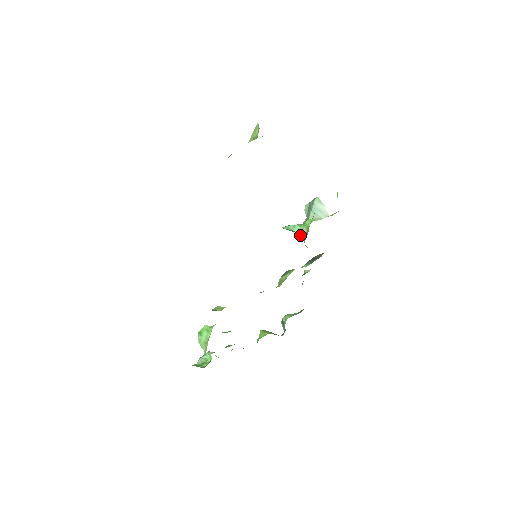
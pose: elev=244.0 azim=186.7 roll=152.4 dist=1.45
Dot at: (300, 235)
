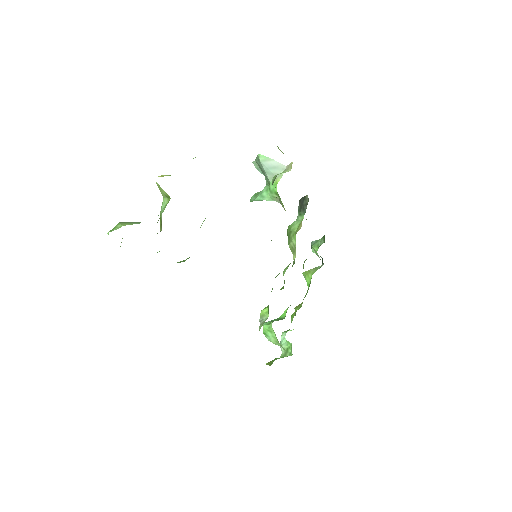
Dot at: occluded
